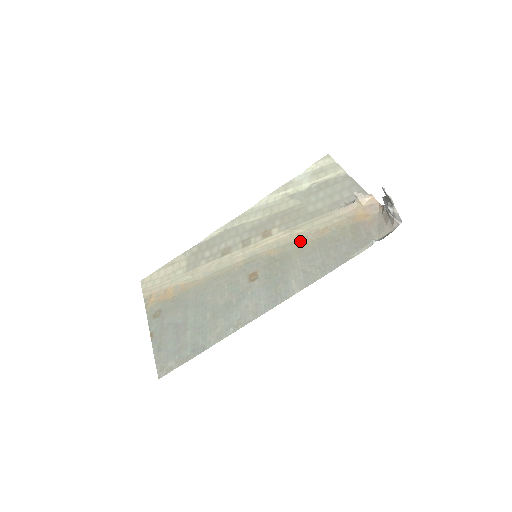
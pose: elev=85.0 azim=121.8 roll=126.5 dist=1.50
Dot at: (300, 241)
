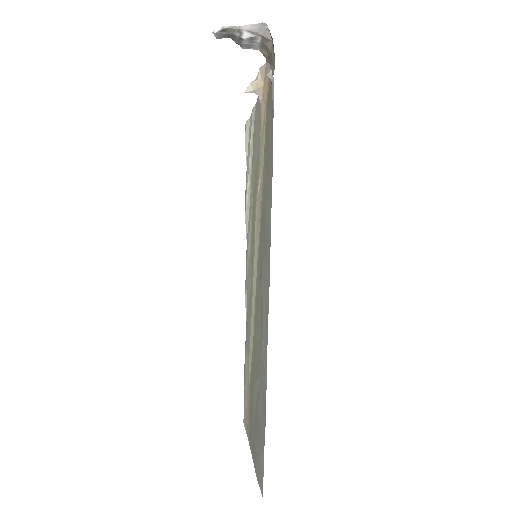
Dot at: (262, 188)
